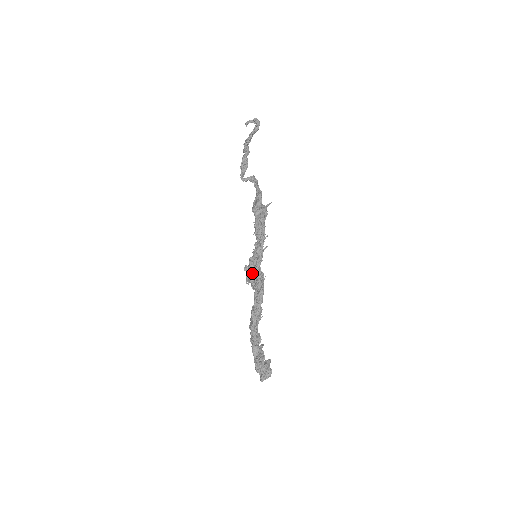
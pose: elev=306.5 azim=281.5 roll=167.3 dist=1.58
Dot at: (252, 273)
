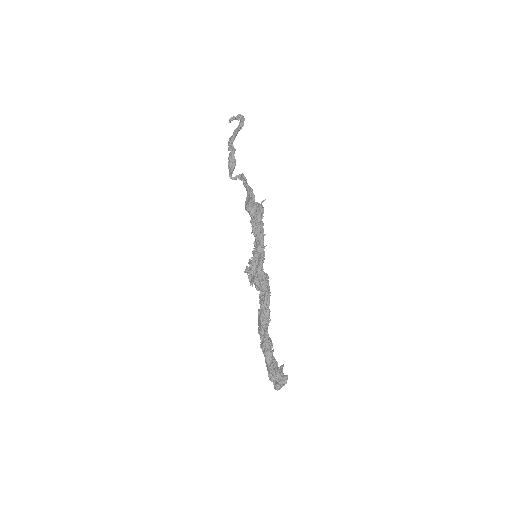
Dot at: (255, 274)
